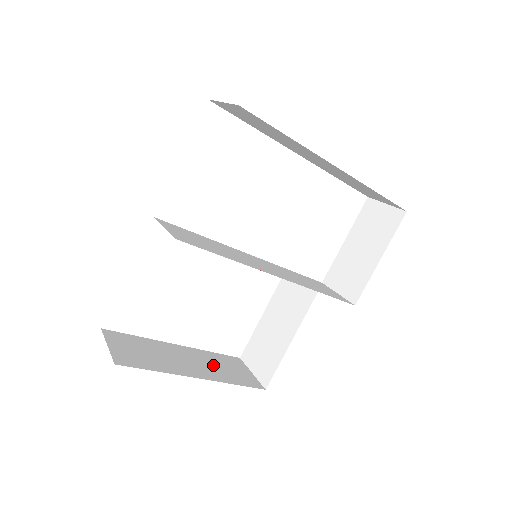
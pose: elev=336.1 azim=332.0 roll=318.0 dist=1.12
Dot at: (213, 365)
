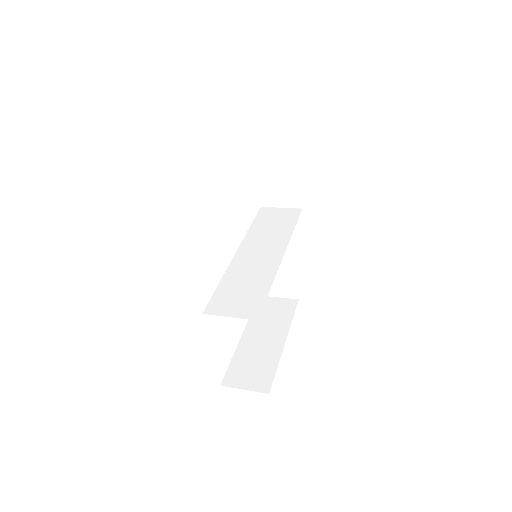
Dot at: (269, 322)
